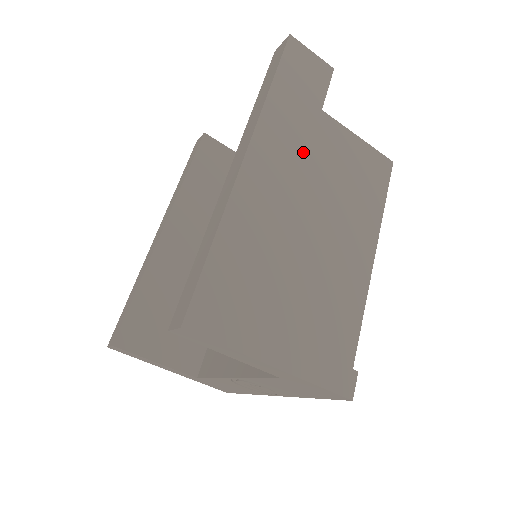
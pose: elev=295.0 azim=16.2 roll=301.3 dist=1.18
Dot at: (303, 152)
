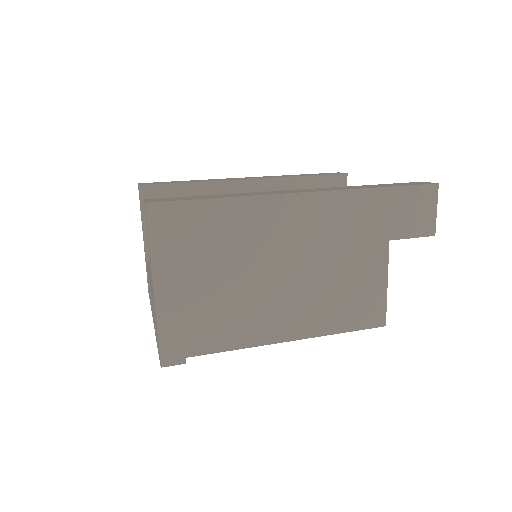
Dot at: (341, 239)
